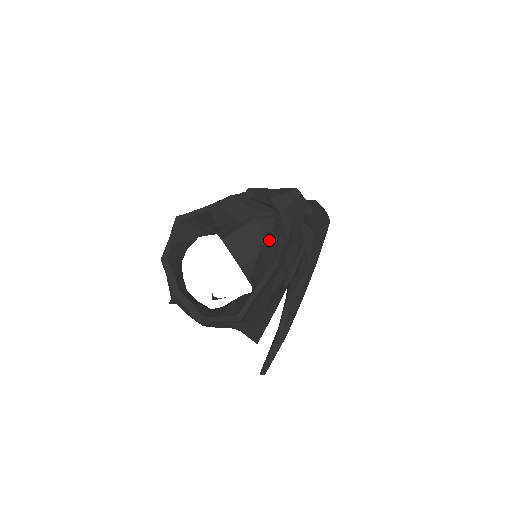
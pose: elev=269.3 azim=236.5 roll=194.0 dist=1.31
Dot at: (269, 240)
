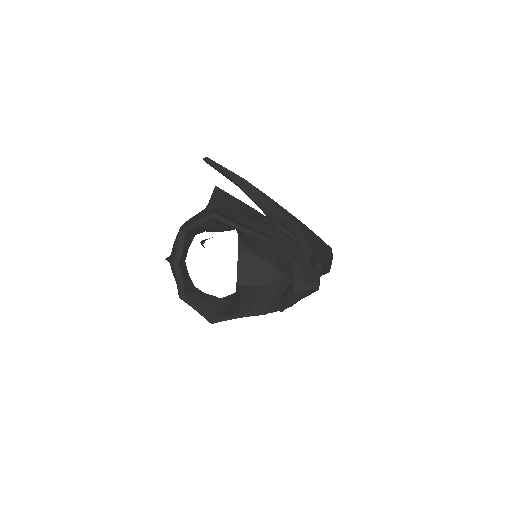
Dot at: (271, 291)
